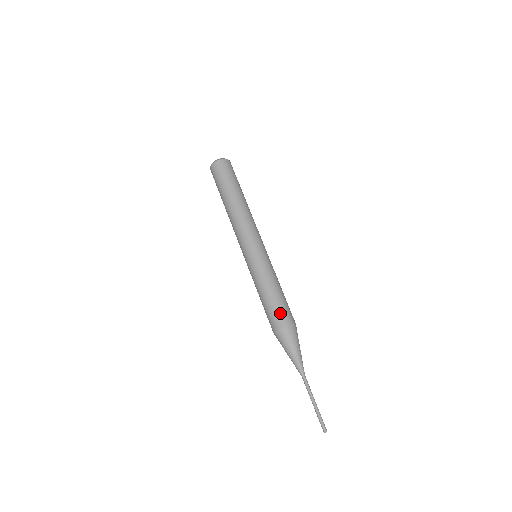
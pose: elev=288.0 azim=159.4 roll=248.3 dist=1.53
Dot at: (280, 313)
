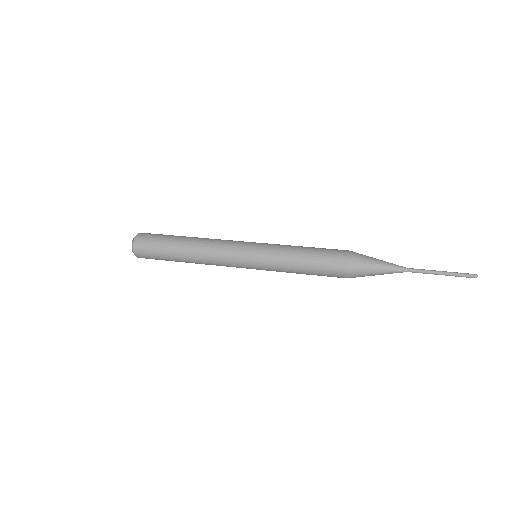
Dot at: (331, 257)
